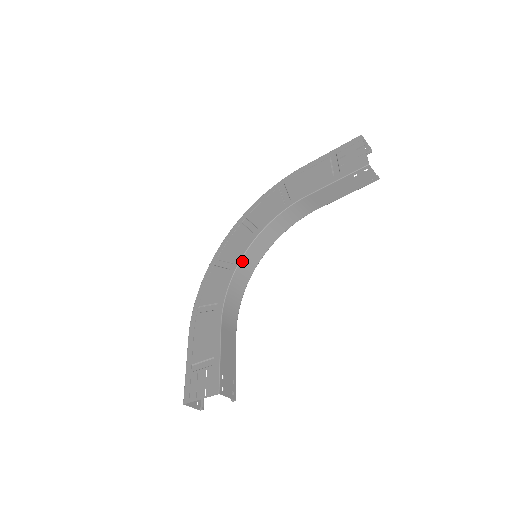
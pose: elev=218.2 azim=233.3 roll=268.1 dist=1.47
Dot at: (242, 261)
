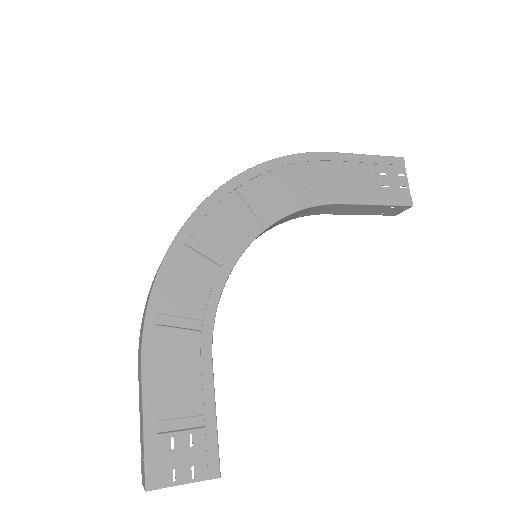
Dot at: occluded
